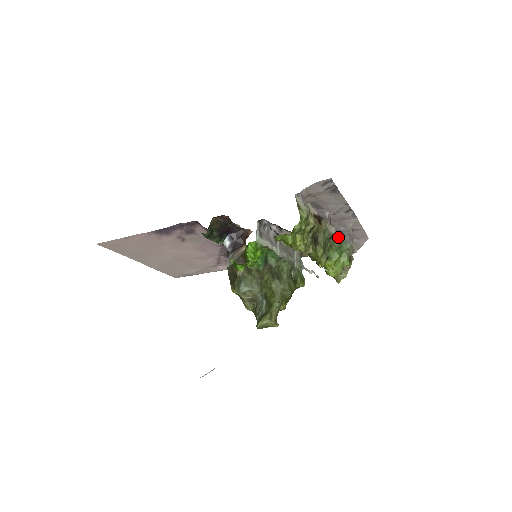
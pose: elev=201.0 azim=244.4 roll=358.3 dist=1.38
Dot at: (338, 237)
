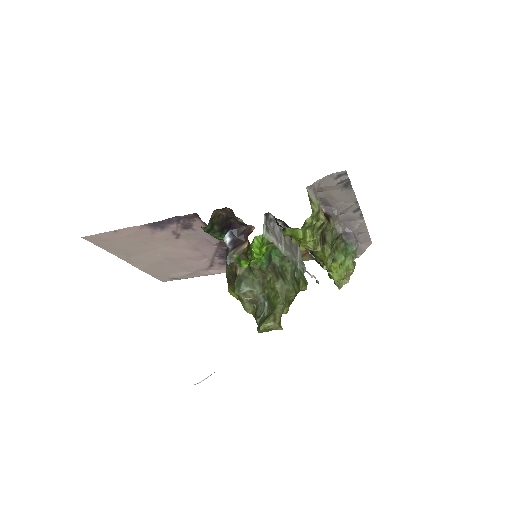
Dot at: (344, 239)
